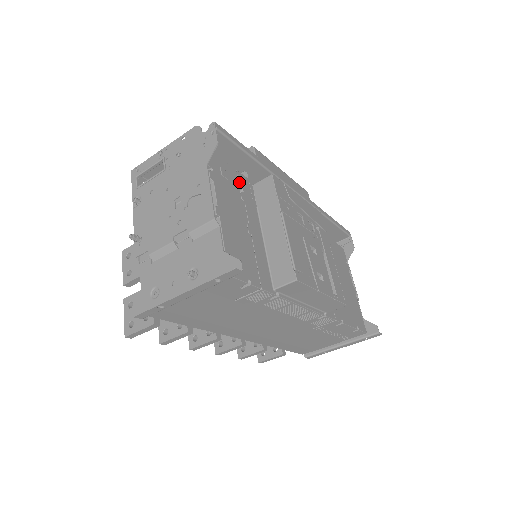
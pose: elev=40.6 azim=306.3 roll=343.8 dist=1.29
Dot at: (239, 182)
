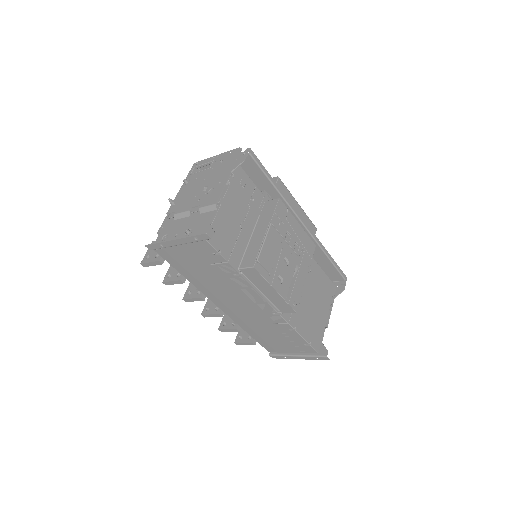
Dot at: (253, 194)
